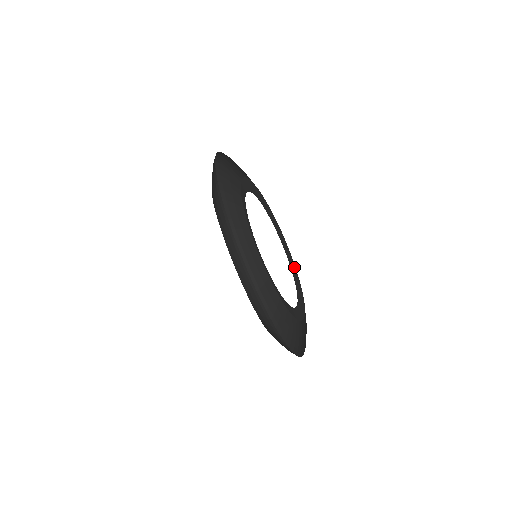
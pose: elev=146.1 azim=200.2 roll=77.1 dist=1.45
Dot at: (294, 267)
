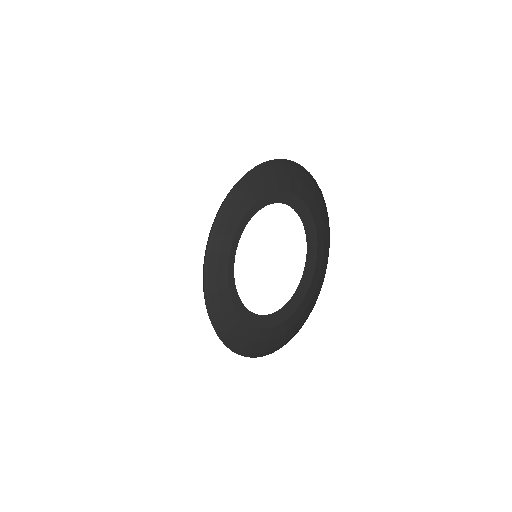
Dot at: (315, 254)
